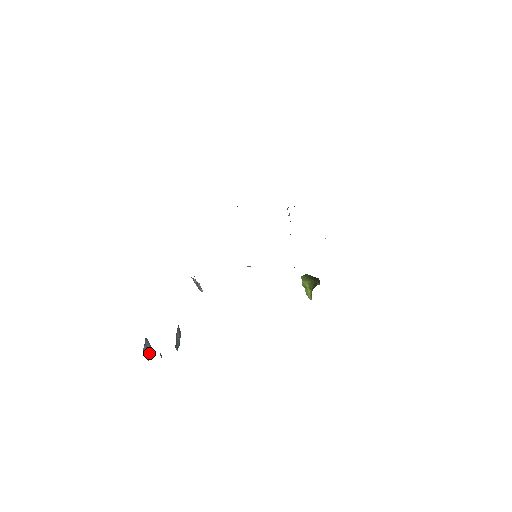
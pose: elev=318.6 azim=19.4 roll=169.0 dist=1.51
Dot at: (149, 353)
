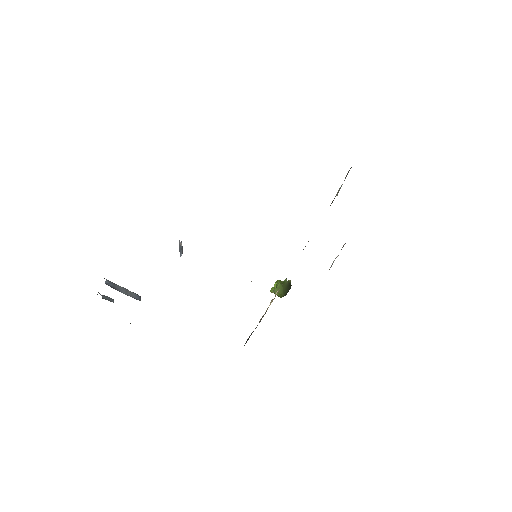
Dot at: occluded
